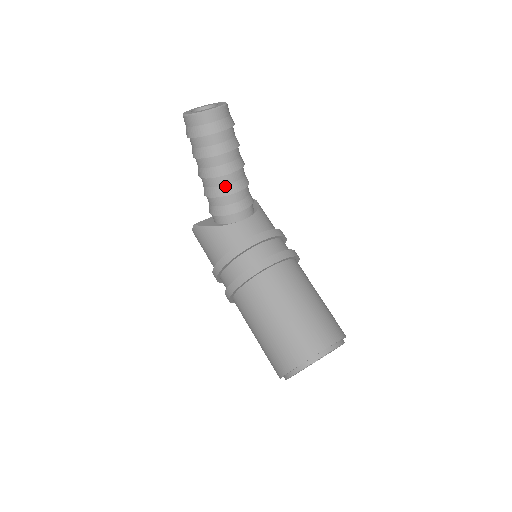
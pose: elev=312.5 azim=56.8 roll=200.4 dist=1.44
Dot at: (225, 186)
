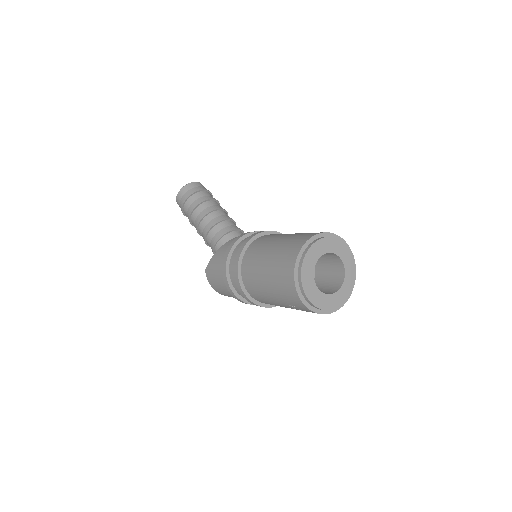
Dot at: (213, 219)
